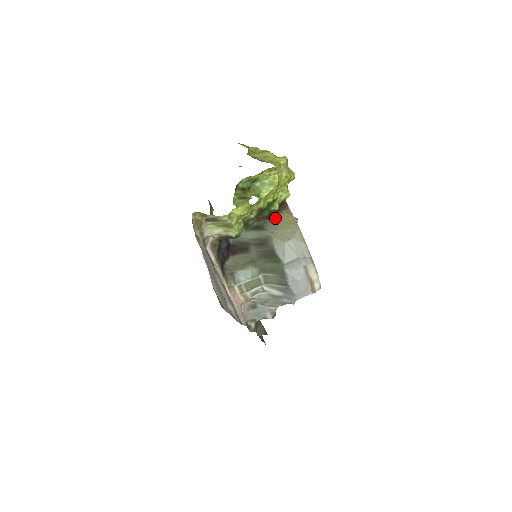
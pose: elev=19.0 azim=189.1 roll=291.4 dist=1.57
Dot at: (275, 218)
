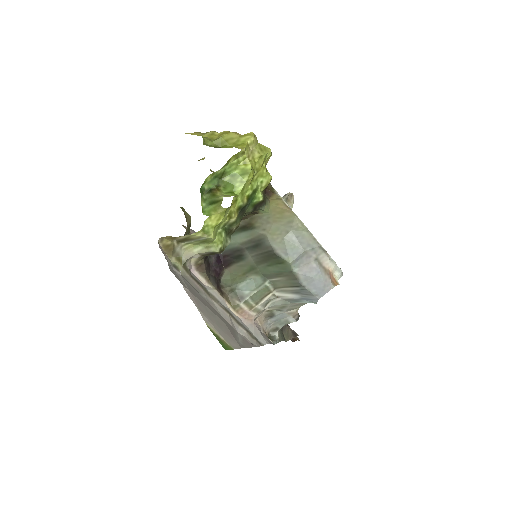
Dot at: (263, 210)
